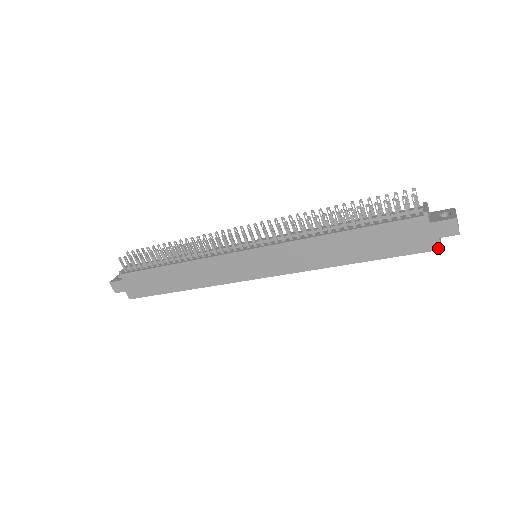
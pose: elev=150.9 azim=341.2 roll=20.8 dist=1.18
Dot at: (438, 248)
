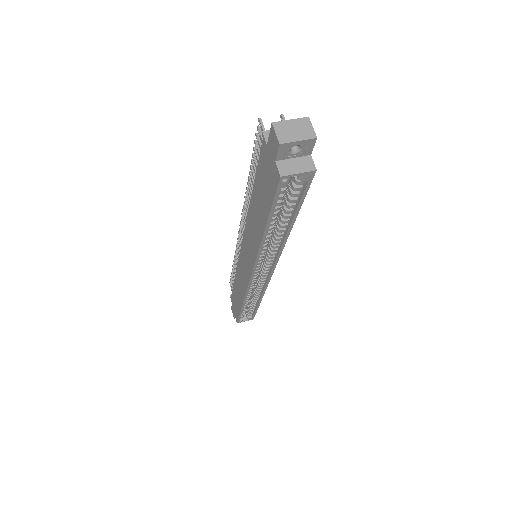
Dot at: (279, 176)
